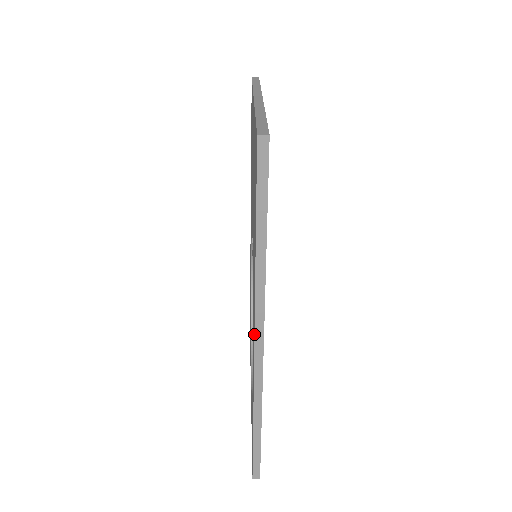
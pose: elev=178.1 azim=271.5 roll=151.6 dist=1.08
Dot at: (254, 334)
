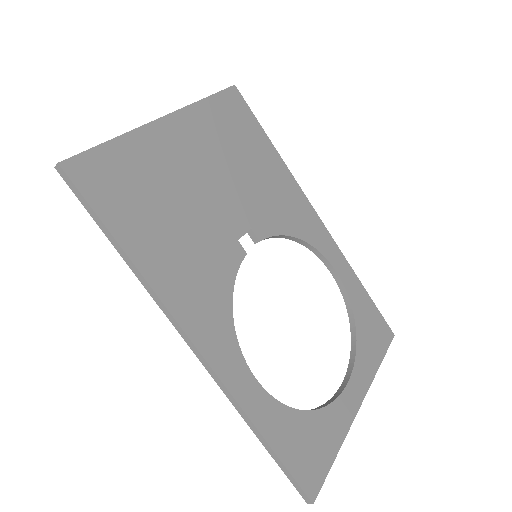
Dot at: (181, 336)
